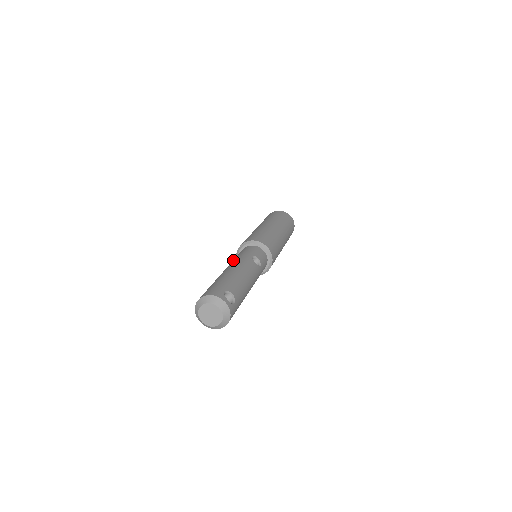
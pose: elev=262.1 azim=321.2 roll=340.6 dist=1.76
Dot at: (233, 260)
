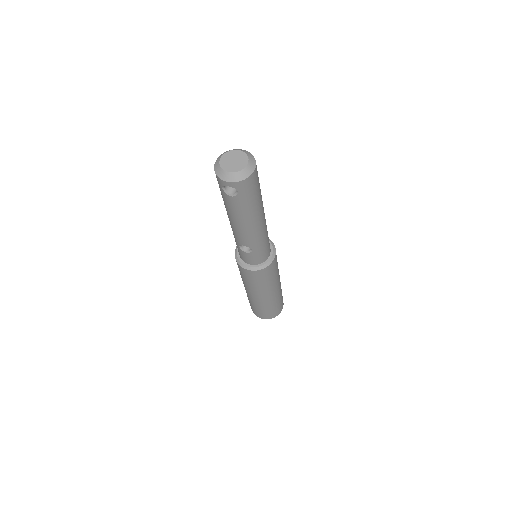
Dot at: occluded
